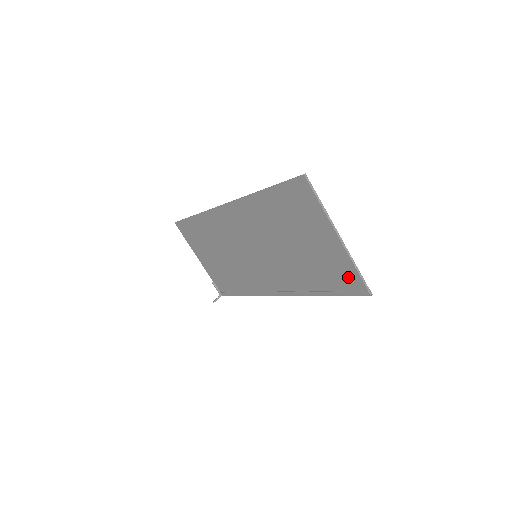
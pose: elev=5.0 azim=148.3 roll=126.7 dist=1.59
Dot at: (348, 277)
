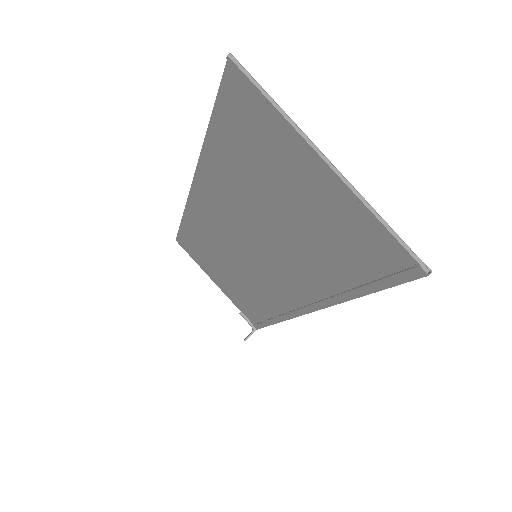
Dot at: (376, 247)
